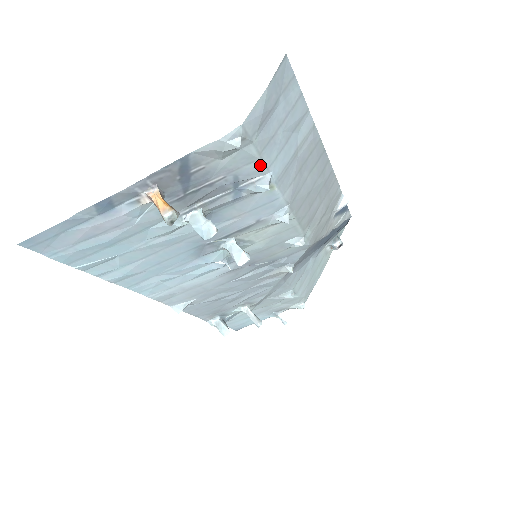
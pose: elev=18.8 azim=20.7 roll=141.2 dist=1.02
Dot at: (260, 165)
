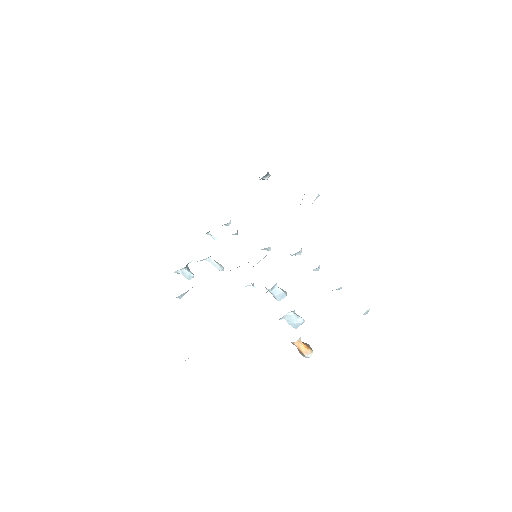
Dot at: occluded
